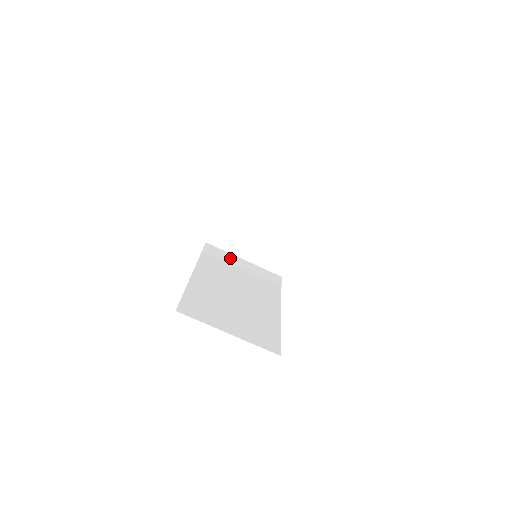
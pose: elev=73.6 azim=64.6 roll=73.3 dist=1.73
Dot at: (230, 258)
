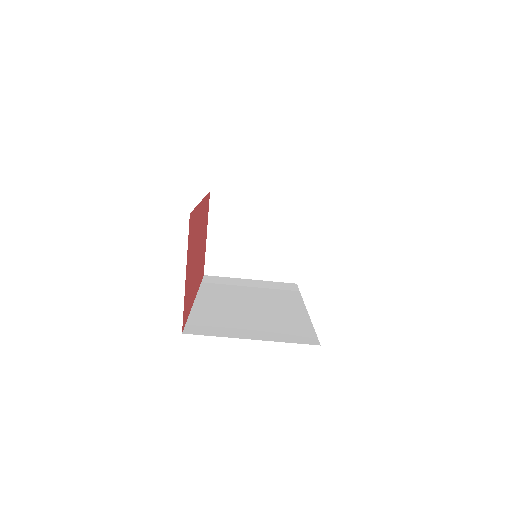
Dot at: (234, 281)
